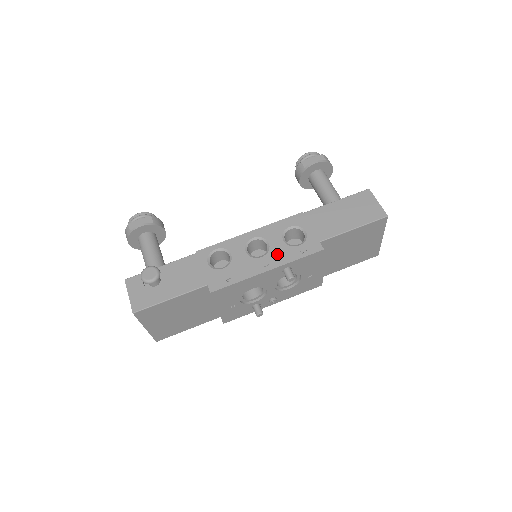
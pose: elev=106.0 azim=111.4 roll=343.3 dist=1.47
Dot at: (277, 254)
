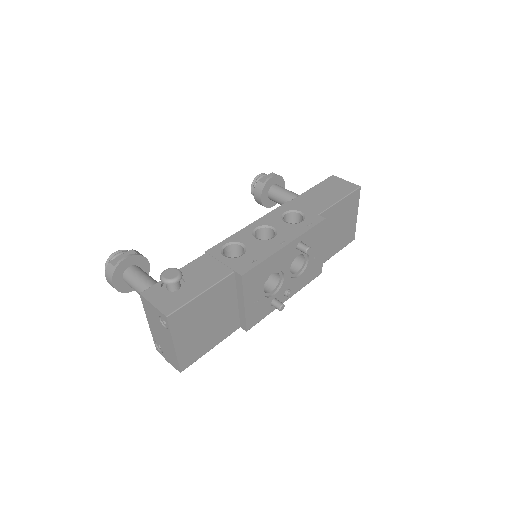
Dot at: (287, 232)
